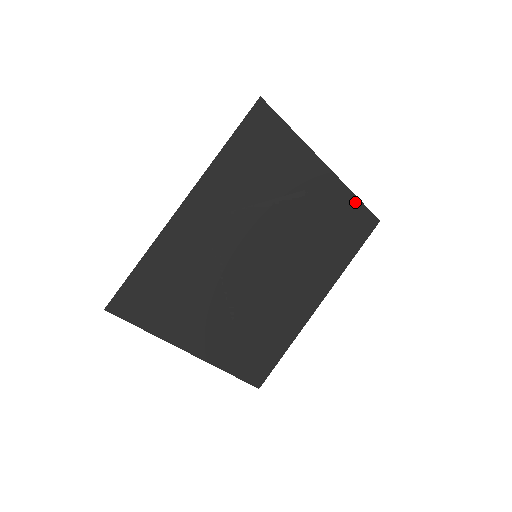
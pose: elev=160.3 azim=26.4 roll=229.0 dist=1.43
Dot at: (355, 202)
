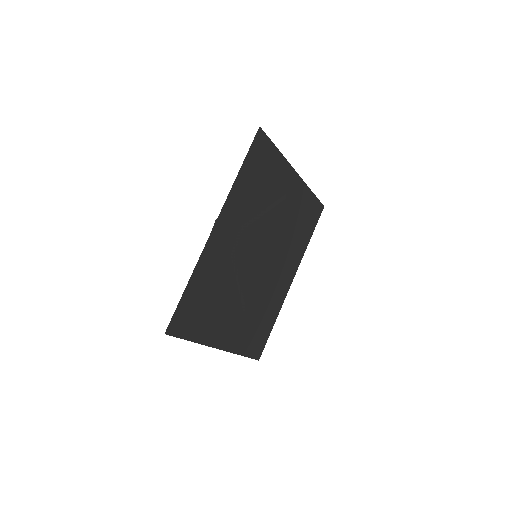
Dot at: (311, 196)
